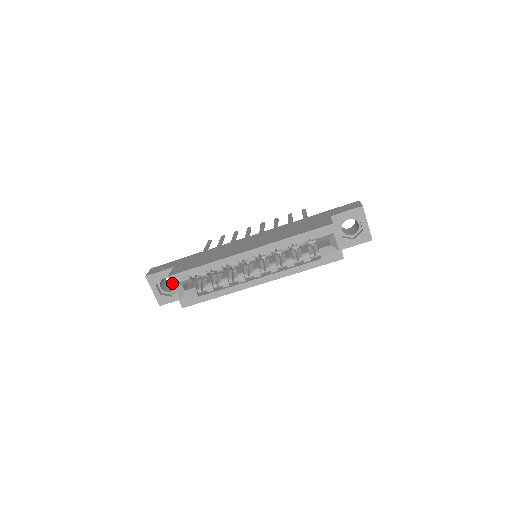
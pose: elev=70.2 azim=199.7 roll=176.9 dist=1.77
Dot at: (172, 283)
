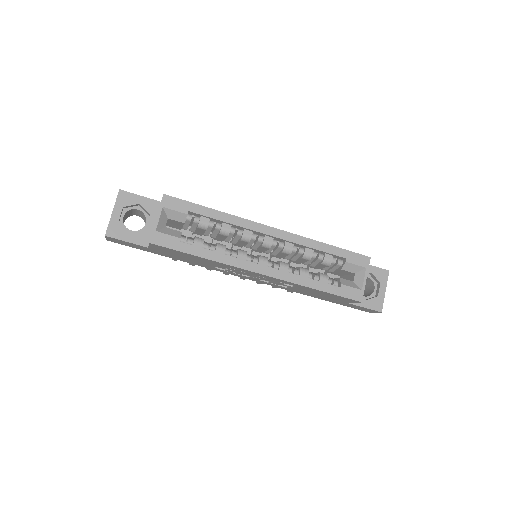
Dot at: (162, 205)
